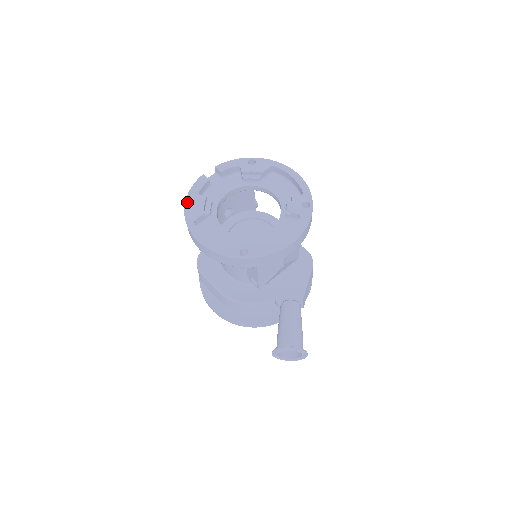
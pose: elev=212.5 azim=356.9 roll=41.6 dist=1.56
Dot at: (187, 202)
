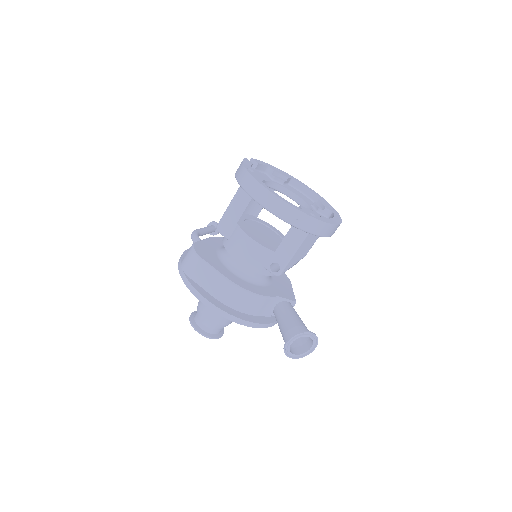
Dot at: (246, 167)
